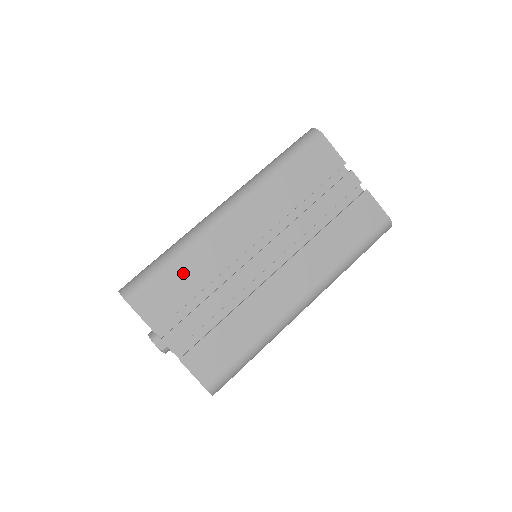
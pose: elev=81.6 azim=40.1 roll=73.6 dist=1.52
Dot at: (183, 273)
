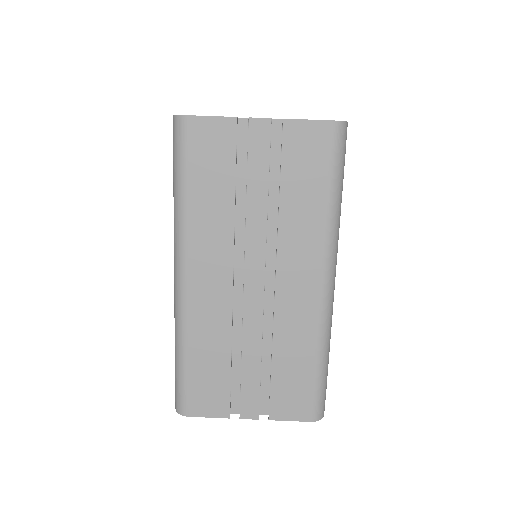
Dot at: (203, 360)
